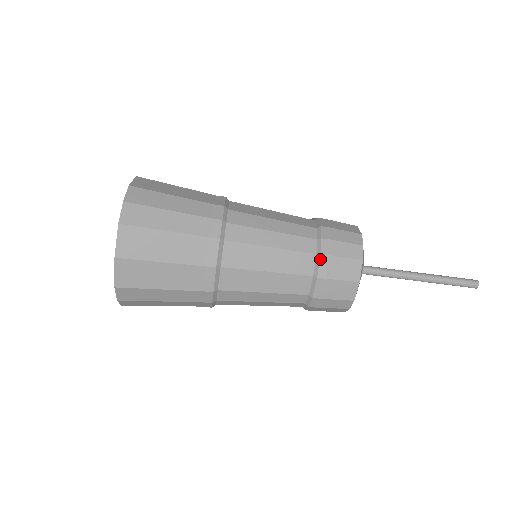
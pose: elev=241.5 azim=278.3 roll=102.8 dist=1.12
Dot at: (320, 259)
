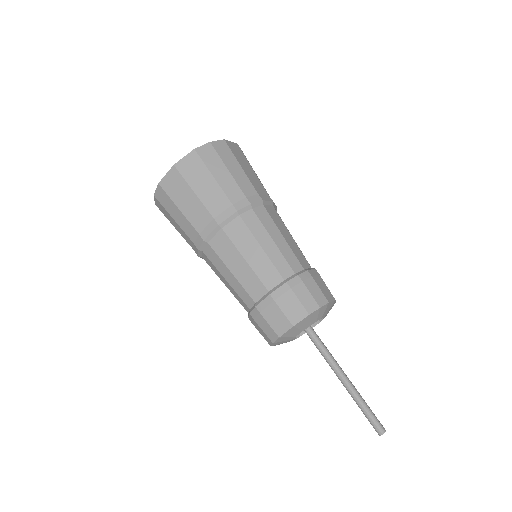
Dot at: occluded
